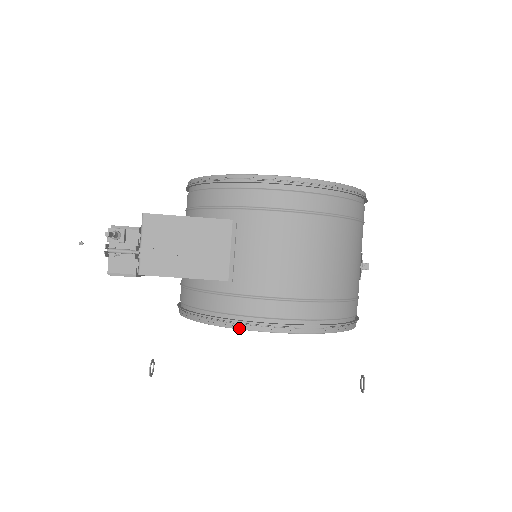
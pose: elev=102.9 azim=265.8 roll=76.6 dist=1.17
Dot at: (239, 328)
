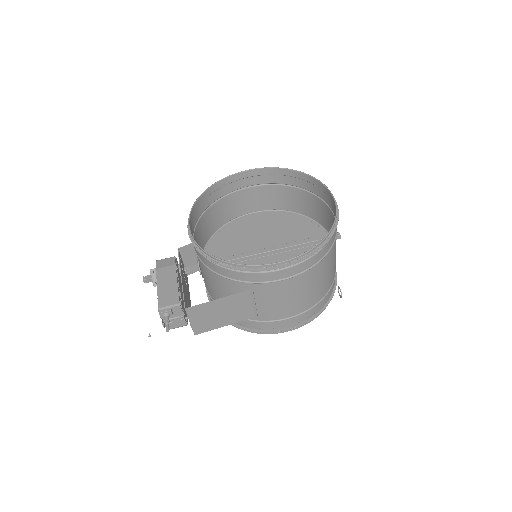
Dot at: occluded
